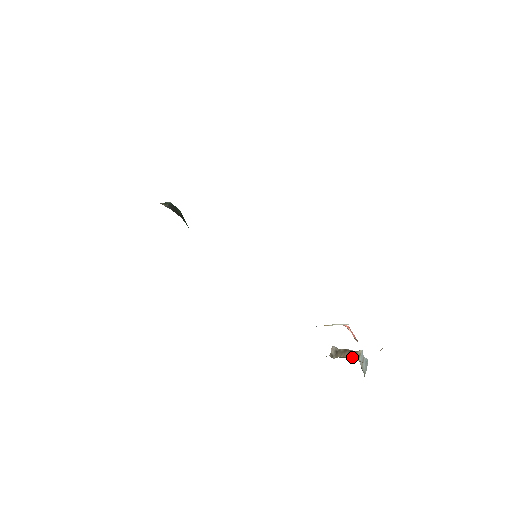
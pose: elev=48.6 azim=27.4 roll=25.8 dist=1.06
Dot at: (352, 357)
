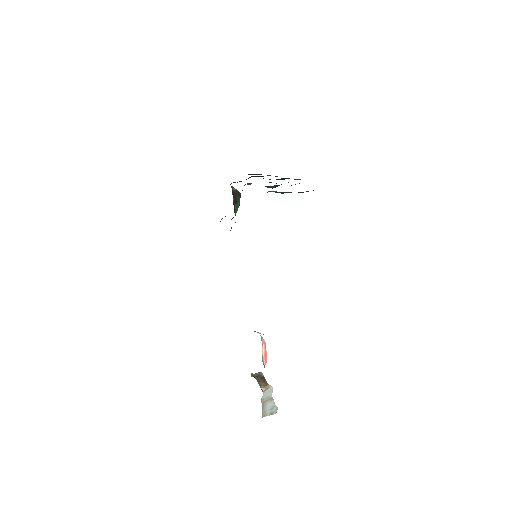
Dot at: (261, 383)
